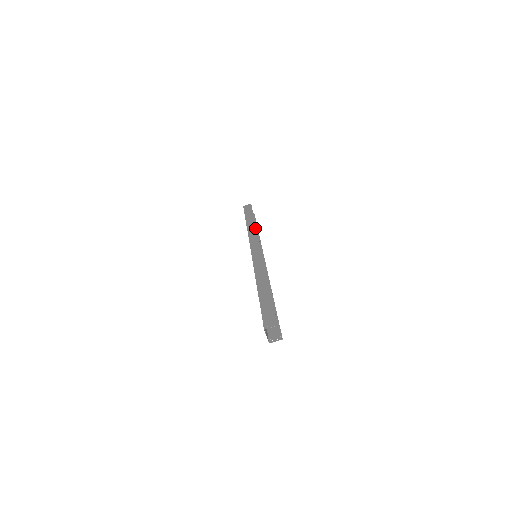
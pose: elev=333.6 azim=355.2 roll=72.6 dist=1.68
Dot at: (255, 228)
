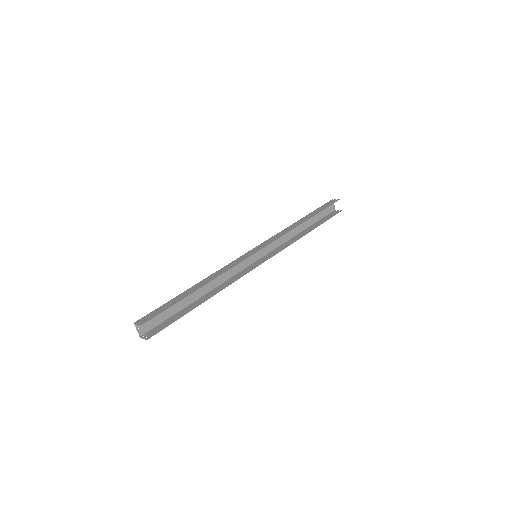
Dot at: (293, 227)
